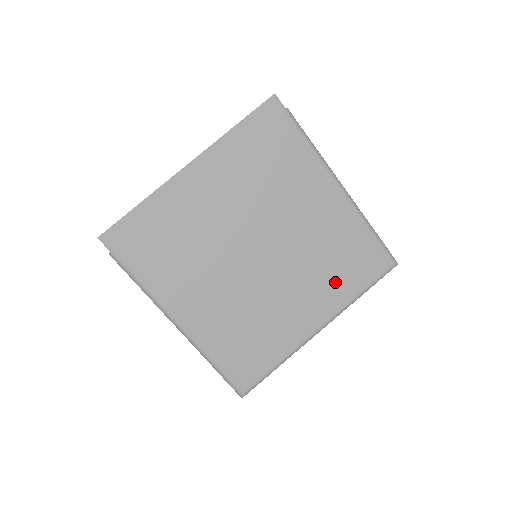
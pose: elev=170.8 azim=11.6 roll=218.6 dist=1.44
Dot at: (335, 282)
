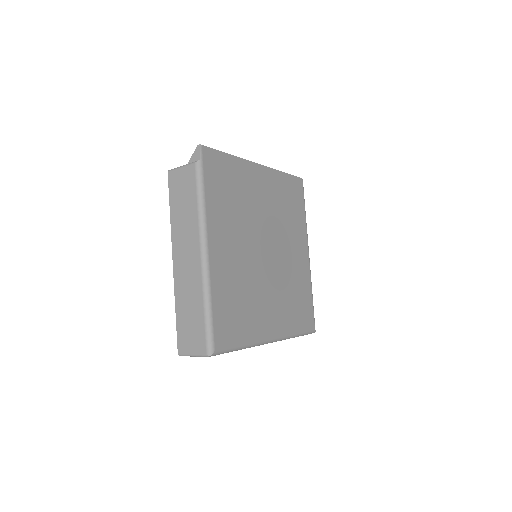
Dot at: (290, 312)
